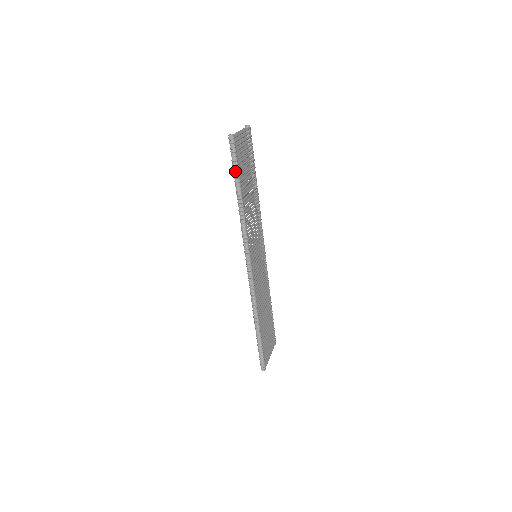
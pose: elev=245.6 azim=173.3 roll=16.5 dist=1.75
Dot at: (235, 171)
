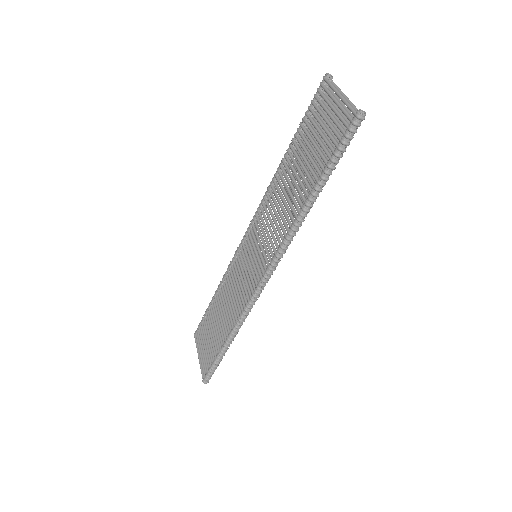
Dot at: (334, 165)
